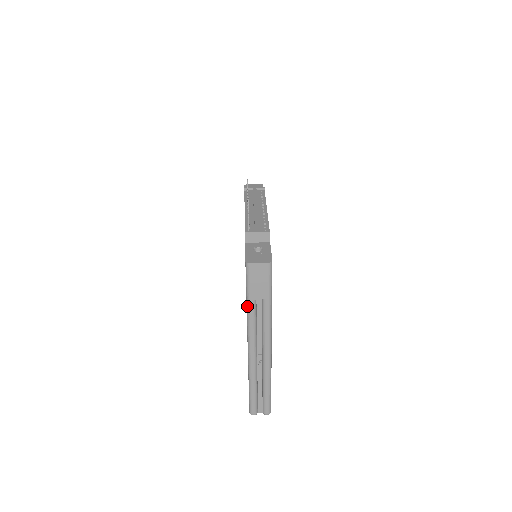
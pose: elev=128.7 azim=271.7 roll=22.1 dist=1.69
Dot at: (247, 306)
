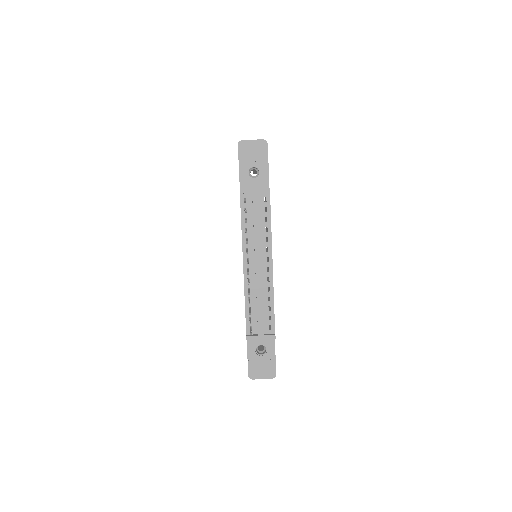
Dot at: occluded
